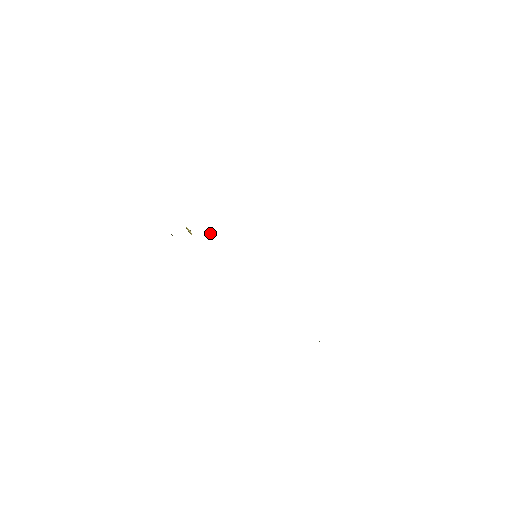
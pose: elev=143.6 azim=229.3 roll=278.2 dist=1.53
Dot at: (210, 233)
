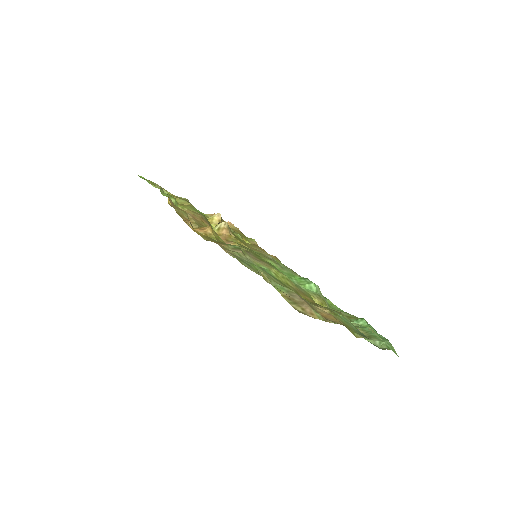
Dot at: (219, 231)
